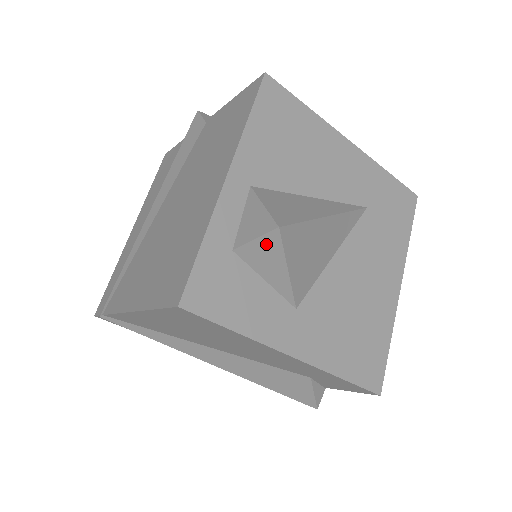
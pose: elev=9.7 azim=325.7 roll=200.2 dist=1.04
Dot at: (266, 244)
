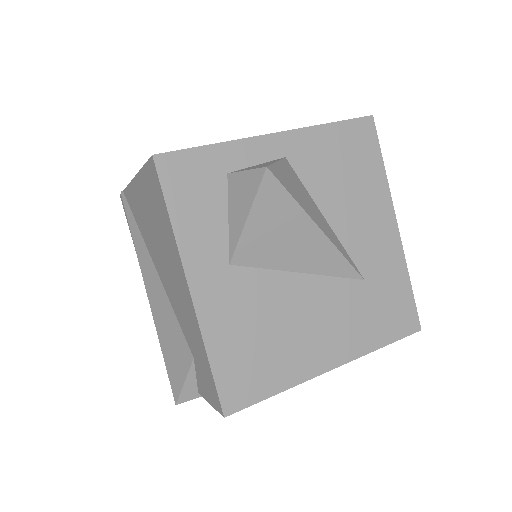
Dot at: (250, 180)
